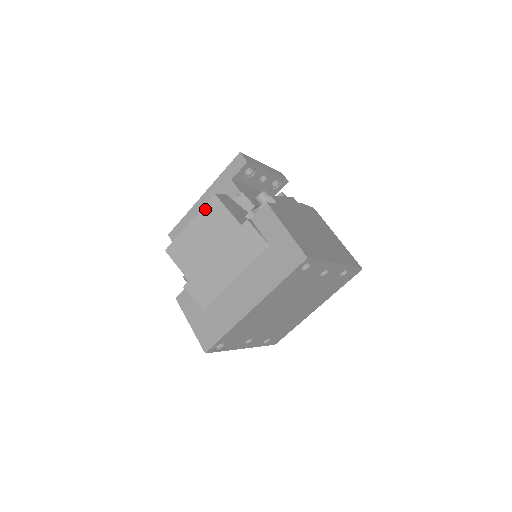
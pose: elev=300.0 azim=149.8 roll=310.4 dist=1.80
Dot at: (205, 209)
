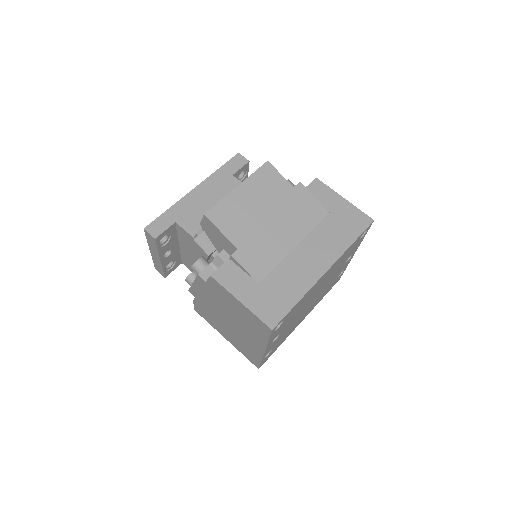
Dot at: (257, 174)
